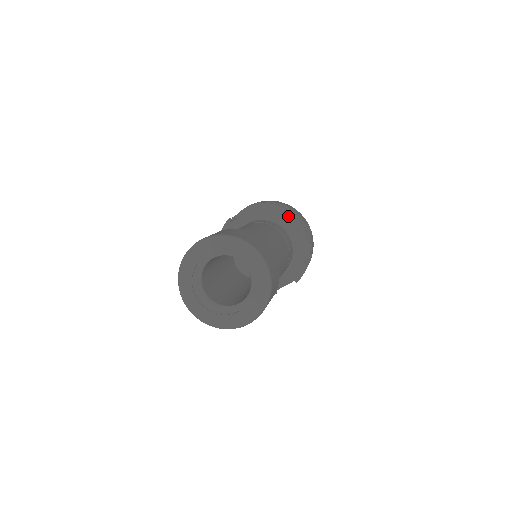
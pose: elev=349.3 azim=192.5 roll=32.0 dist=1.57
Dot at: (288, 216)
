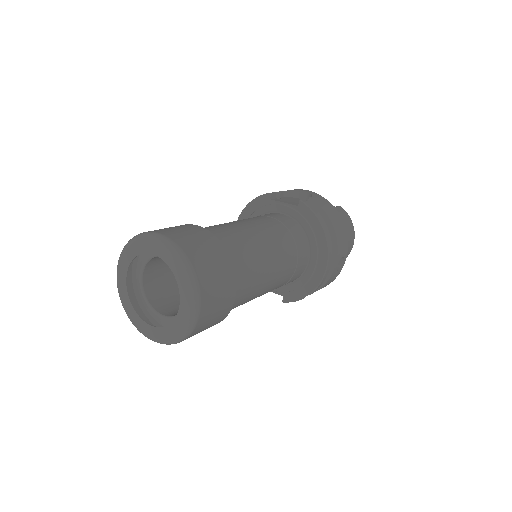
Dot at: (323, 242)
